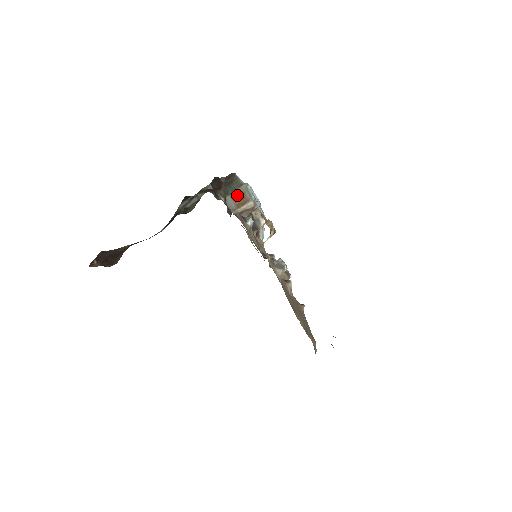
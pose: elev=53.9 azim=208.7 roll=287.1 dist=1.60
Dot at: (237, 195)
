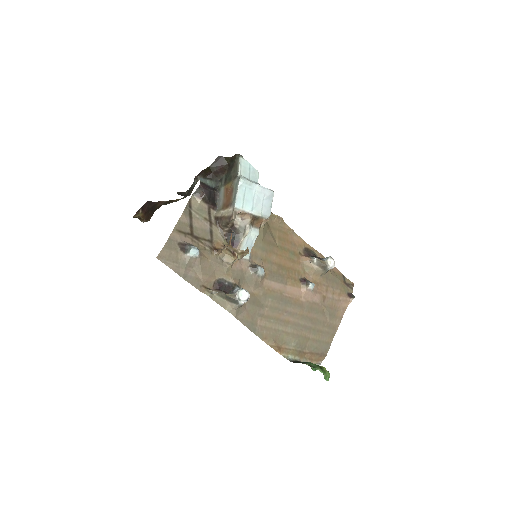
Dot at: (228, 190)
